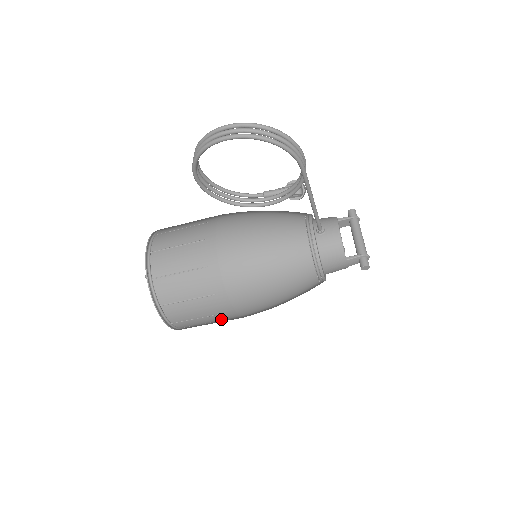
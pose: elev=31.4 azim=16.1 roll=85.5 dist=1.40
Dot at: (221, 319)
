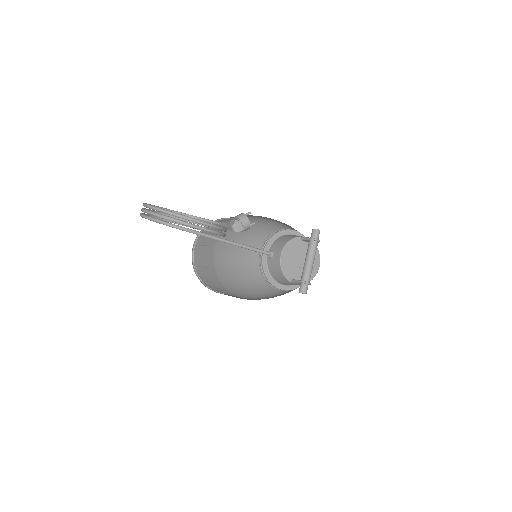
Dot at: occluded
